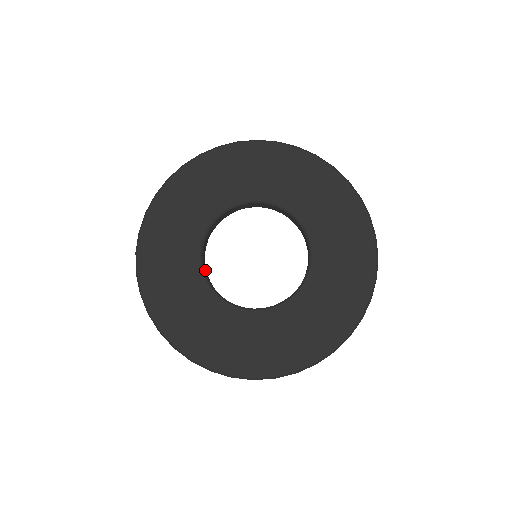
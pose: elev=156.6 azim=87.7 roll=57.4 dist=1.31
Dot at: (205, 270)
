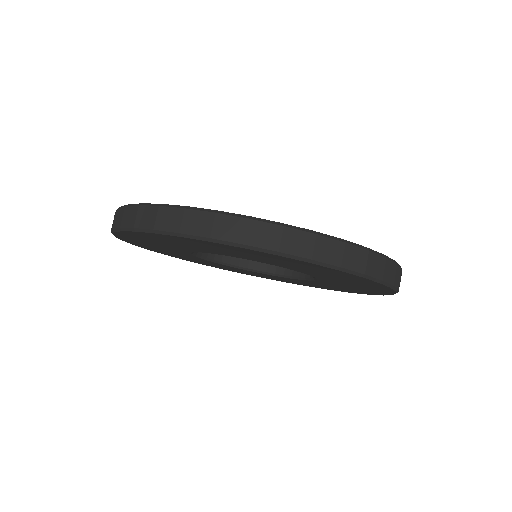
Dot at: occluded
